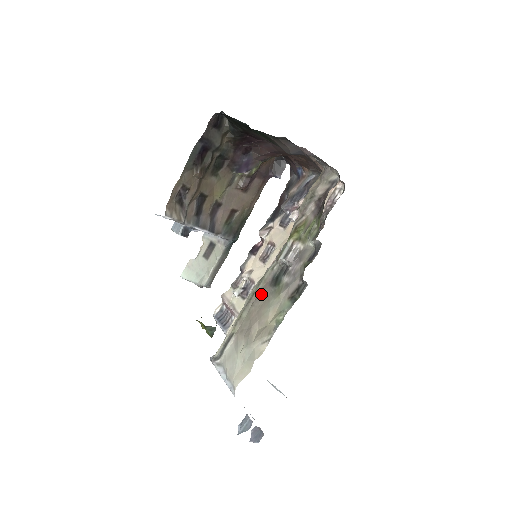
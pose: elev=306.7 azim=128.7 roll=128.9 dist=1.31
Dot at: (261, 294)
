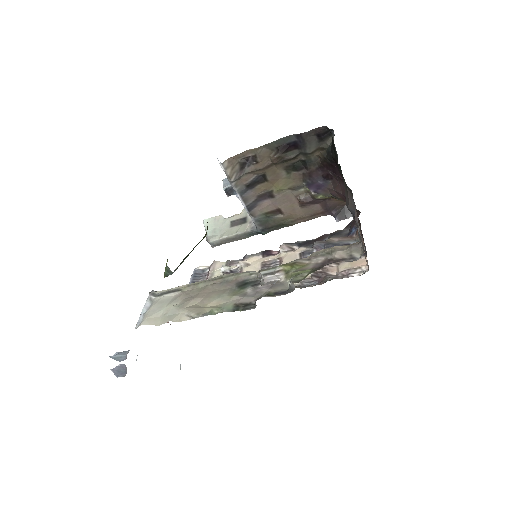
Dot at: (225, 283)
